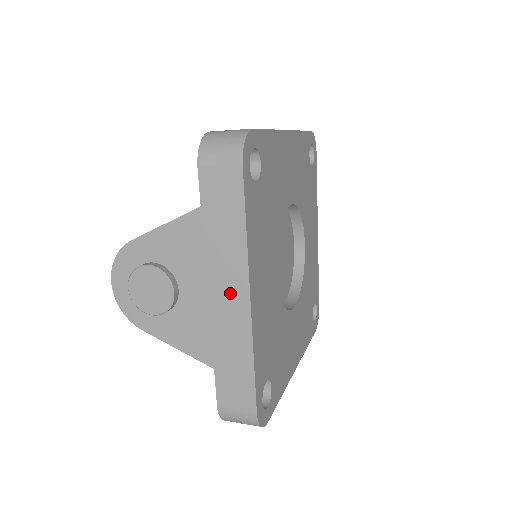
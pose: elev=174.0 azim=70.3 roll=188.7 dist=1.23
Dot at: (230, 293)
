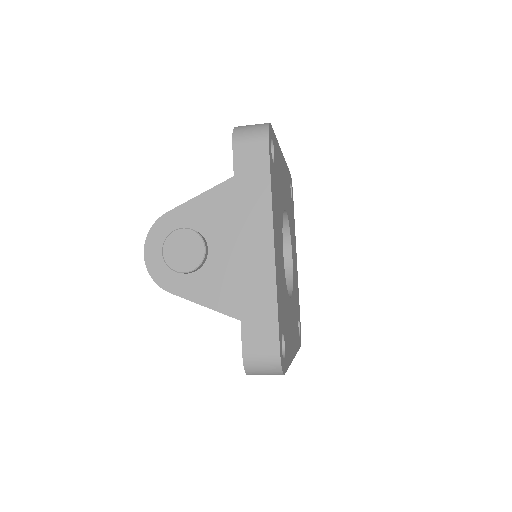
Dot at: (257, 242)
